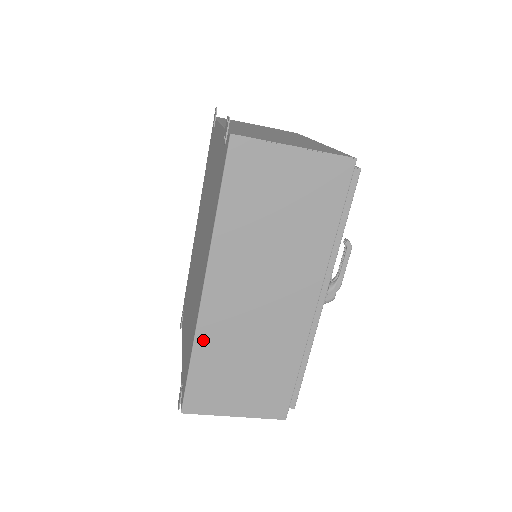
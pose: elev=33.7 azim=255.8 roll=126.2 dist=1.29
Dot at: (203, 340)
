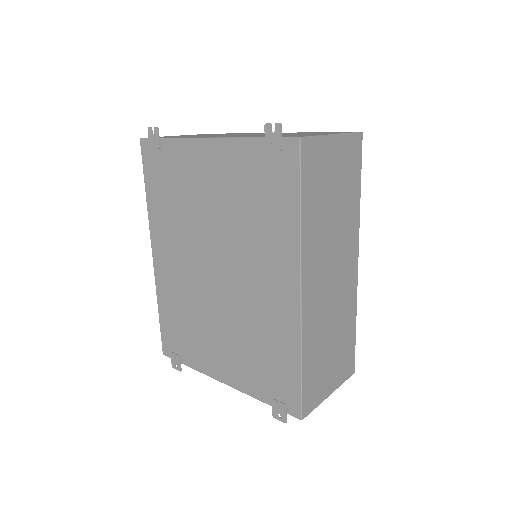
Dot at: (306, 341)
